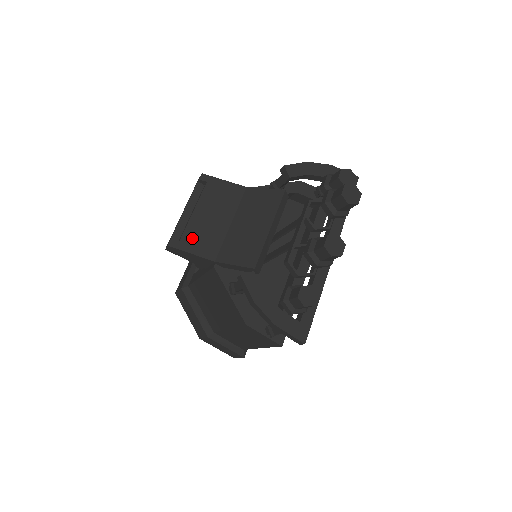
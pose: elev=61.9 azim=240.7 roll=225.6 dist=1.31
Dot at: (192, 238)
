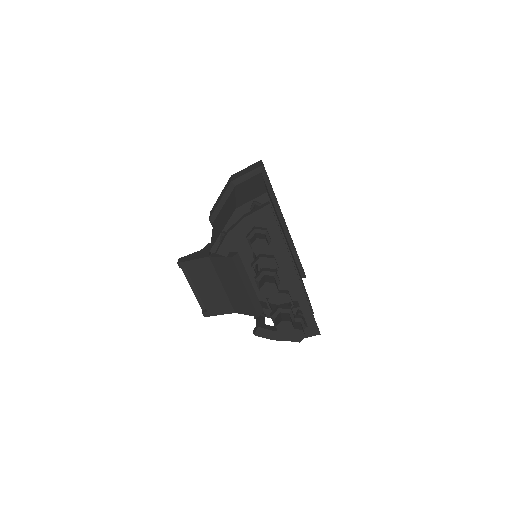
Dot at: (211, 306)
